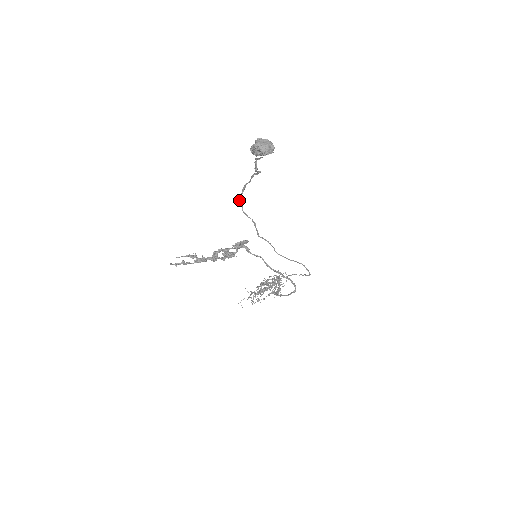
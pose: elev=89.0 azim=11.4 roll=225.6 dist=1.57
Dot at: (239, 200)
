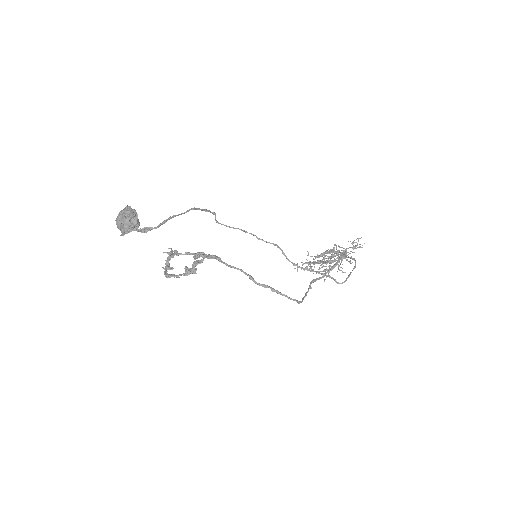
Dot at: (208, 211)
